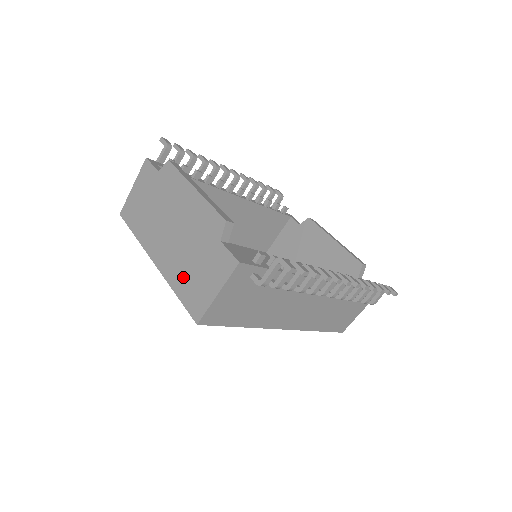
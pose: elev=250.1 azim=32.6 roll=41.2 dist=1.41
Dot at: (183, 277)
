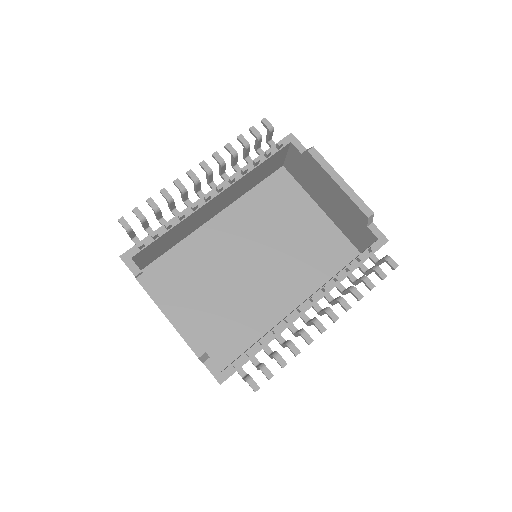
Dot at: occluded
